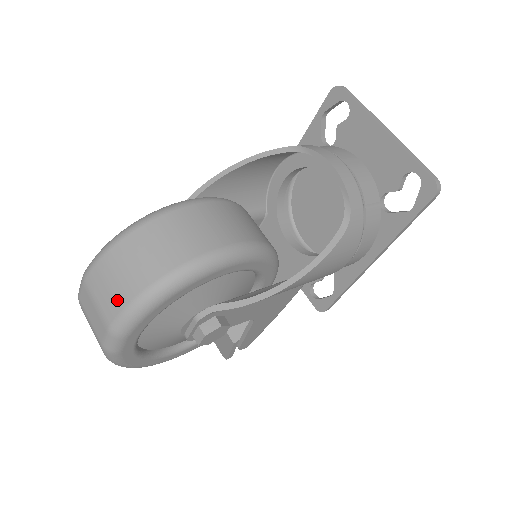
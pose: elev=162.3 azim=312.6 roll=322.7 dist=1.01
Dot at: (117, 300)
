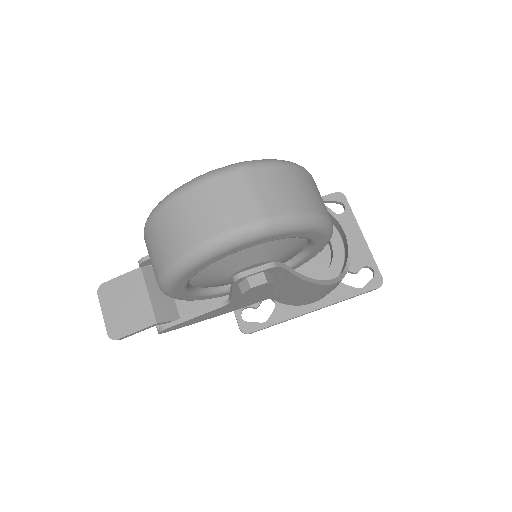
Dot at: (285, 203)
